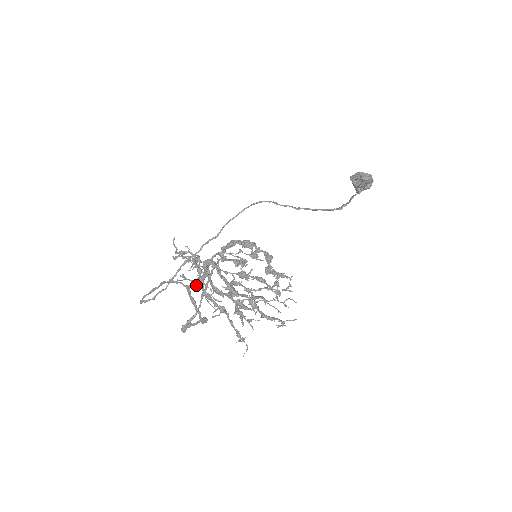
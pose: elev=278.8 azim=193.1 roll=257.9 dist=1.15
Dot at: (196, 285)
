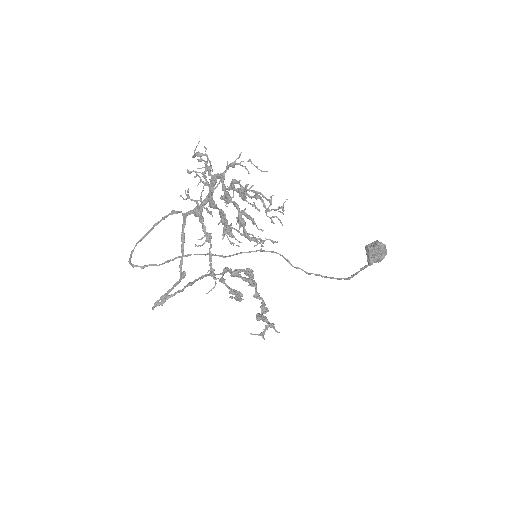
Dot at: (194, 212)
